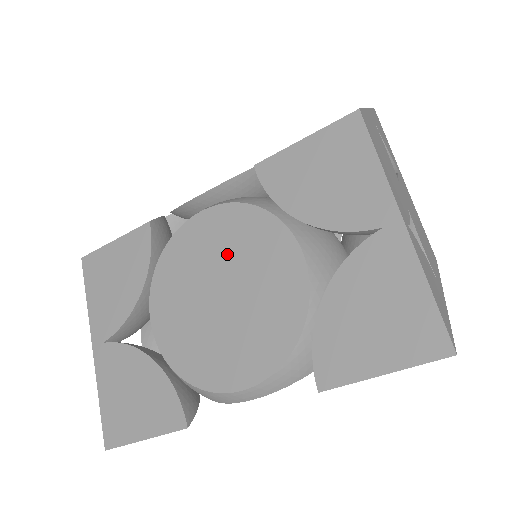
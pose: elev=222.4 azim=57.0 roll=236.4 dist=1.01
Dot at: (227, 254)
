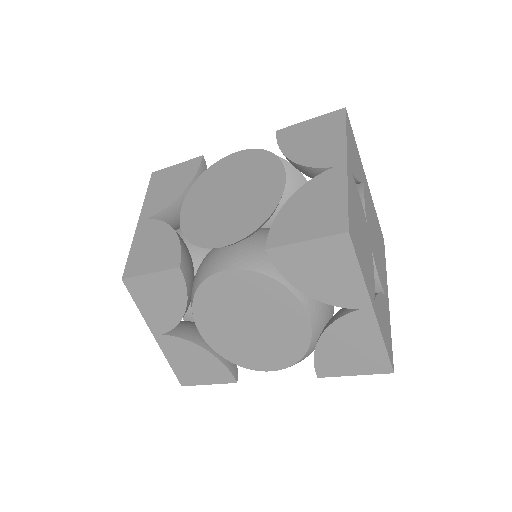
Dot at: (251, 302)
